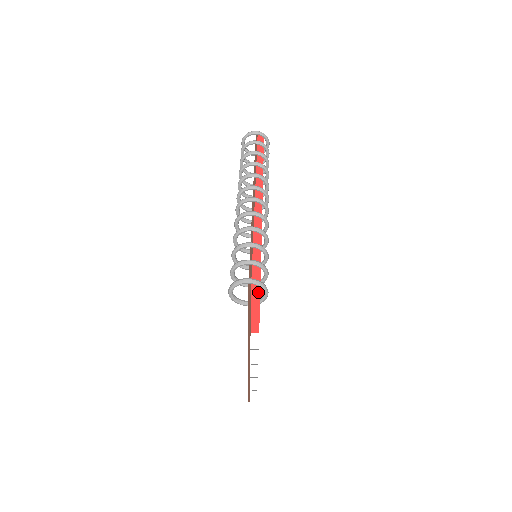
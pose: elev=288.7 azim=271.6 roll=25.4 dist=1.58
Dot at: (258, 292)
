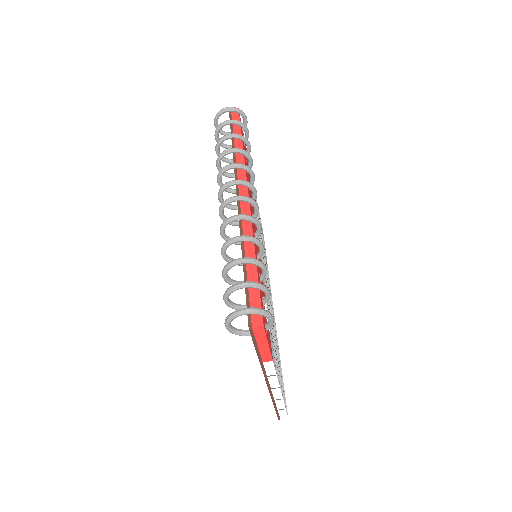
Dot at: (260, 322)
